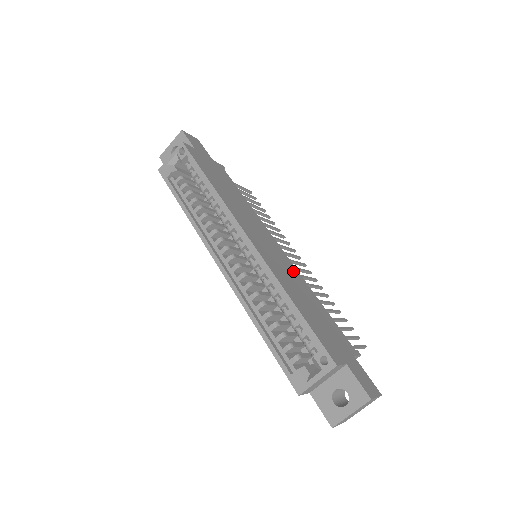
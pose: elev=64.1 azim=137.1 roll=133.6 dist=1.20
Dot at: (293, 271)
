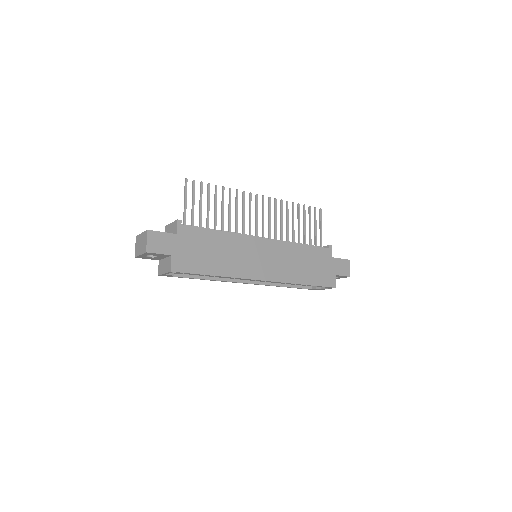
Dot at: (283, 249)
